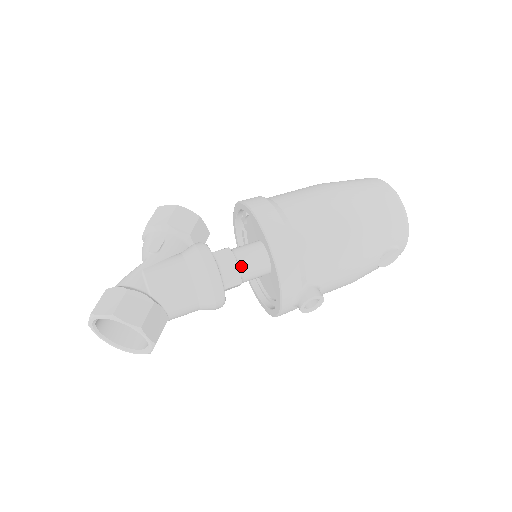
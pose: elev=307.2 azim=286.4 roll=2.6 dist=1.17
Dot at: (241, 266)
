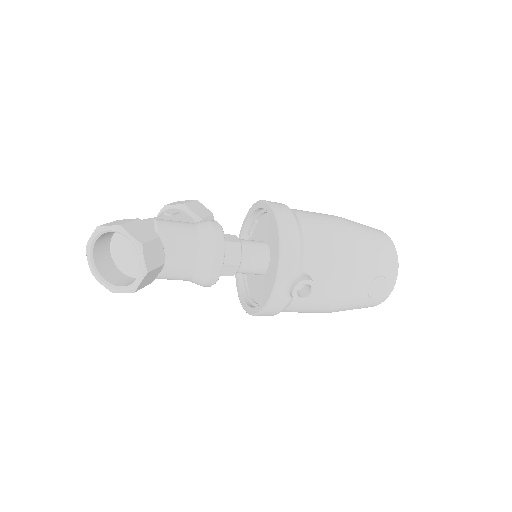
Dot at: (243, 249)
